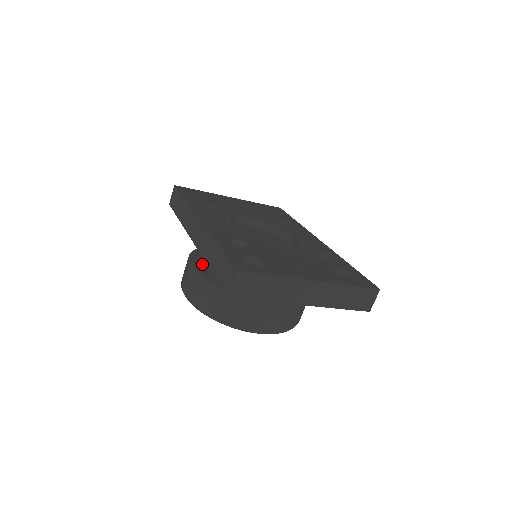
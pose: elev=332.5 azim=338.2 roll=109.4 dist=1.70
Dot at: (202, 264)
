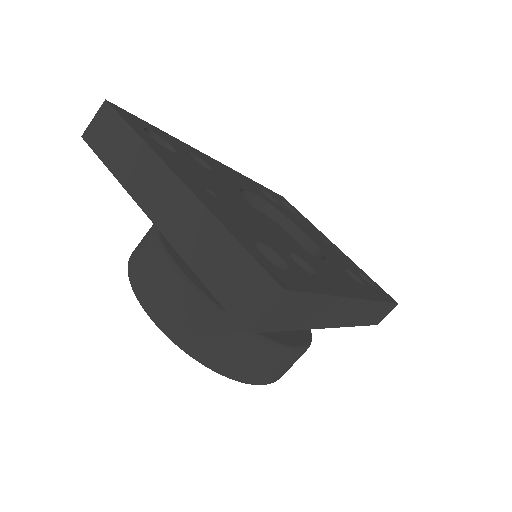
Dot at: occluded
